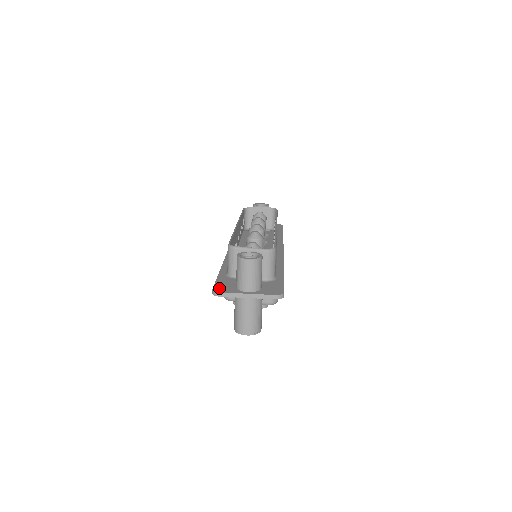
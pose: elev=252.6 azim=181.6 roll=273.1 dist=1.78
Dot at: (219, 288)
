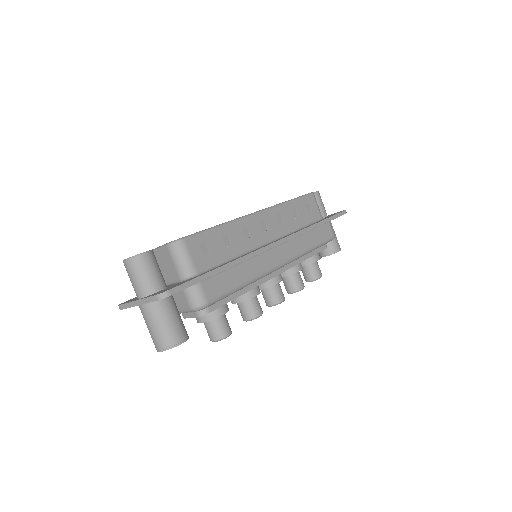
Dot at: occluded
